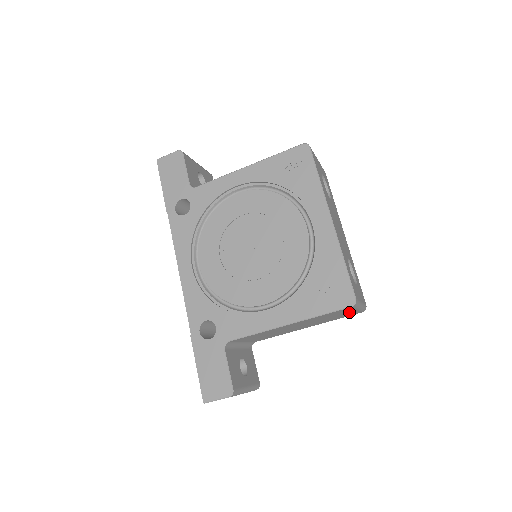
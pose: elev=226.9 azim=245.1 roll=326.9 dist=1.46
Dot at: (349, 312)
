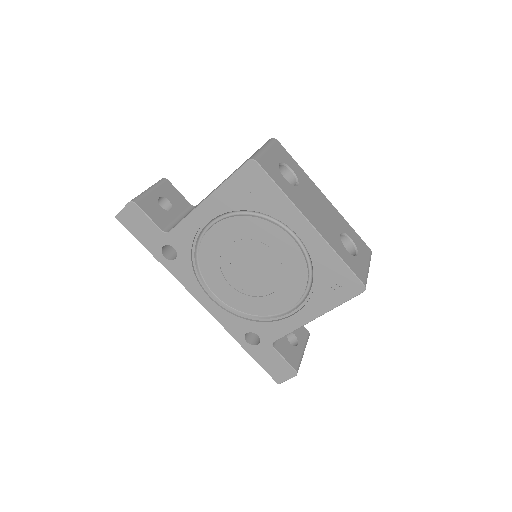
Dot at: occluded
